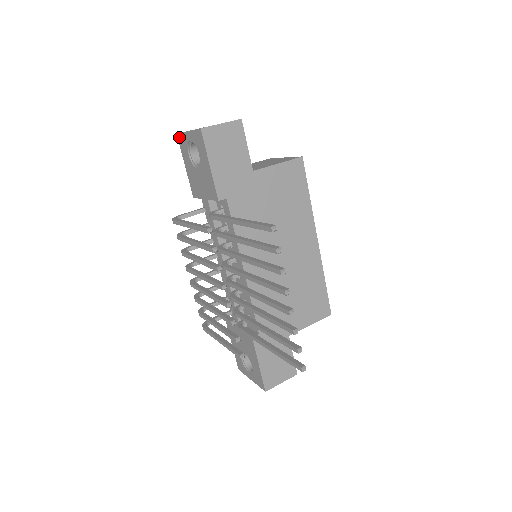
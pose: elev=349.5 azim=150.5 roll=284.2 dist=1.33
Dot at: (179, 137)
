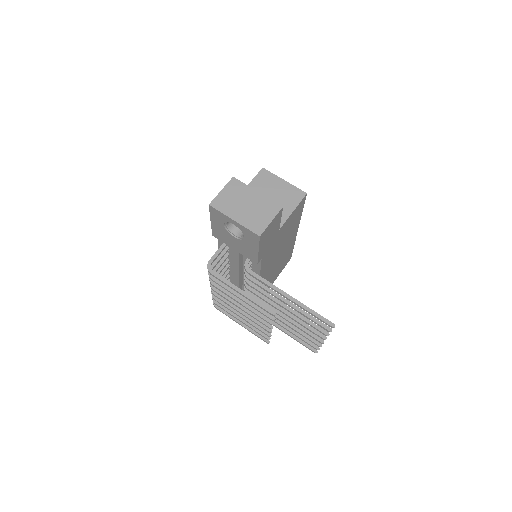
Dot at: (213, 209)
